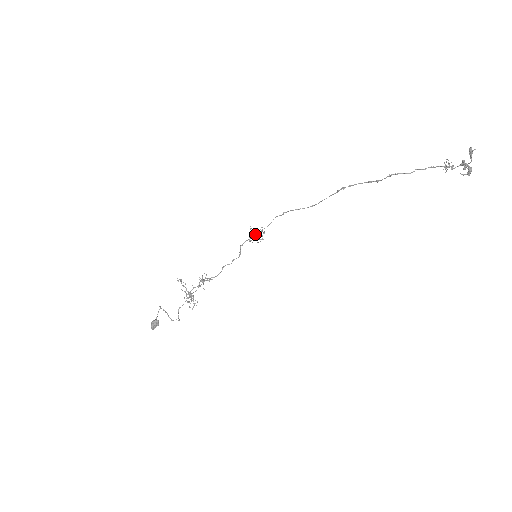
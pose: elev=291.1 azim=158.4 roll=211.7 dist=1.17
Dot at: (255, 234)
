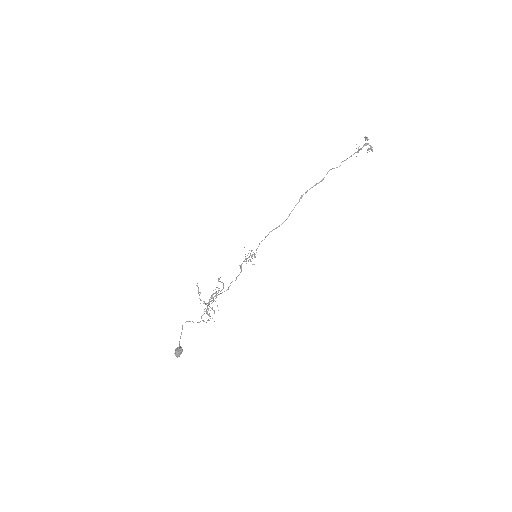
Dot at: occluded
